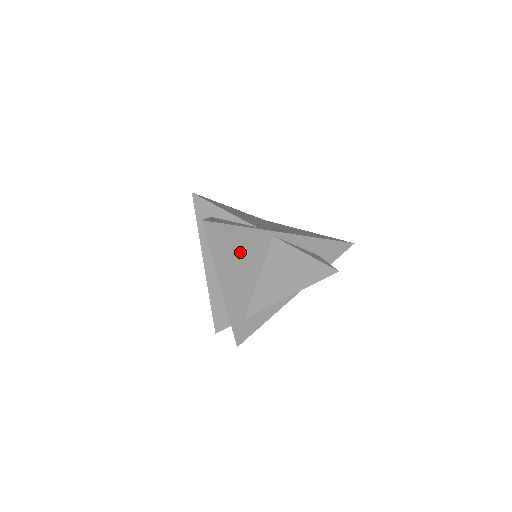
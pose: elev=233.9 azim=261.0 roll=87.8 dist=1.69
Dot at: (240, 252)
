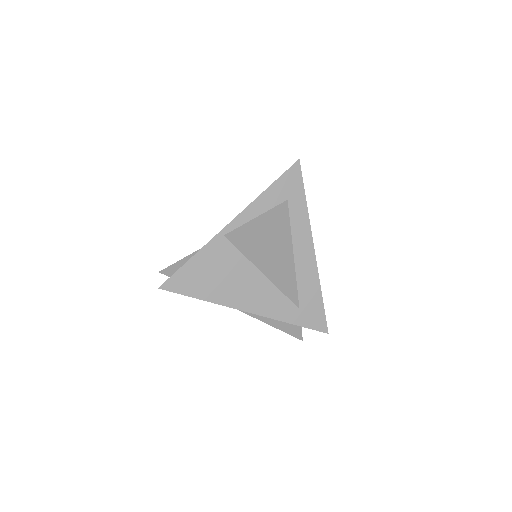
Dot at: (218, 274)
